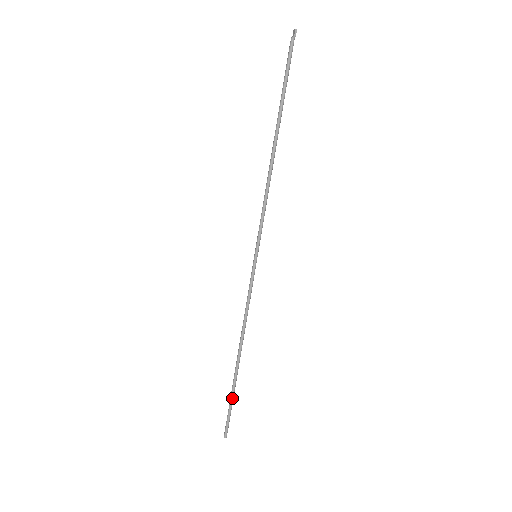
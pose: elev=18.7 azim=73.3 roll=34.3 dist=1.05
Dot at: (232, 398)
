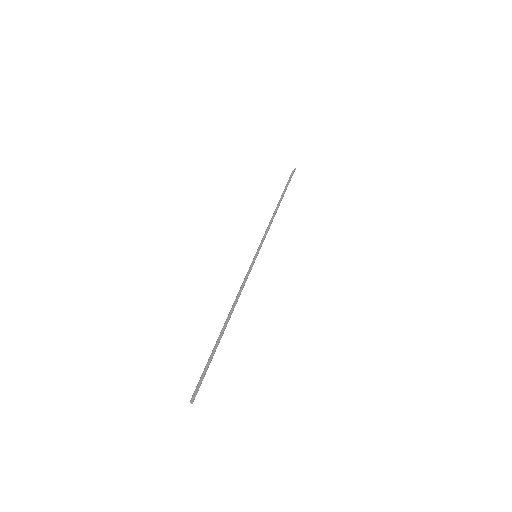
Dot at: (211, 359)
